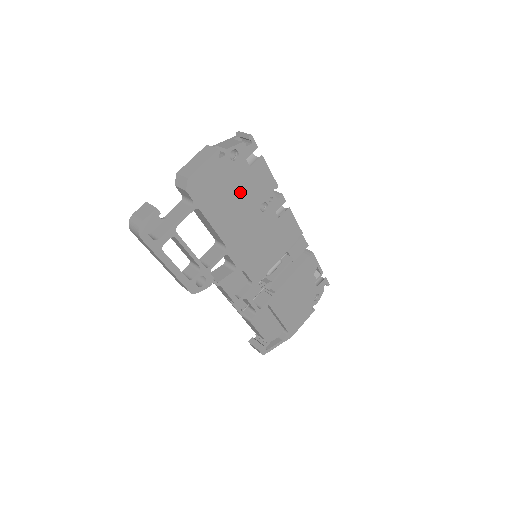
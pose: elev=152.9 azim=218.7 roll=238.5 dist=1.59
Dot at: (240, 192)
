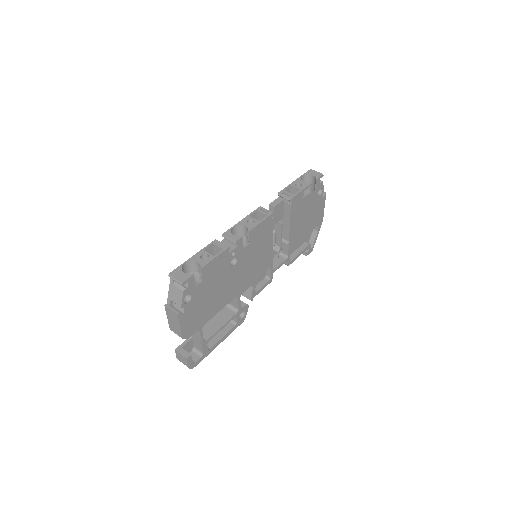
Dot at: (213, 289)
